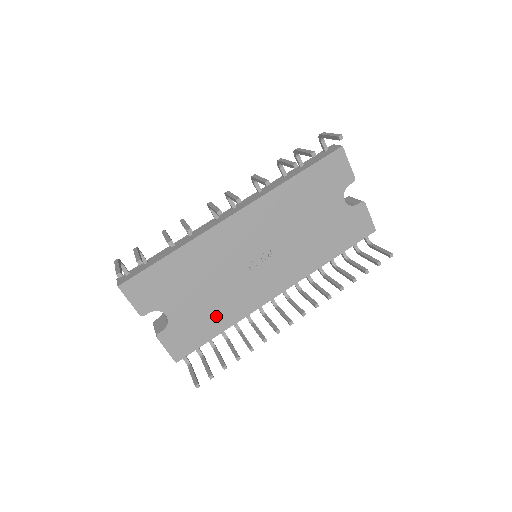
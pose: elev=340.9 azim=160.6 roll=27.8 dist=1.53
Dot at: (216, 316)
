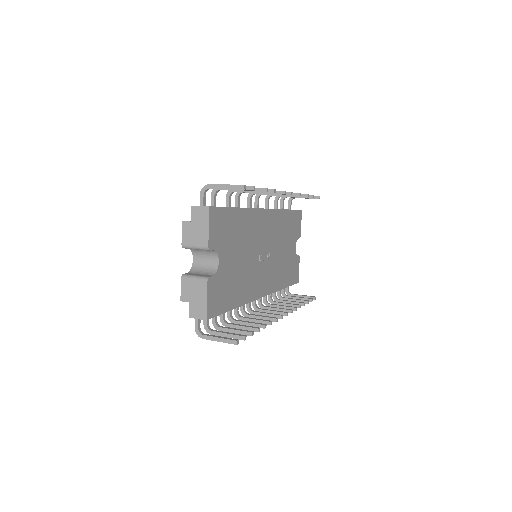
Dot at: (237, 289)
